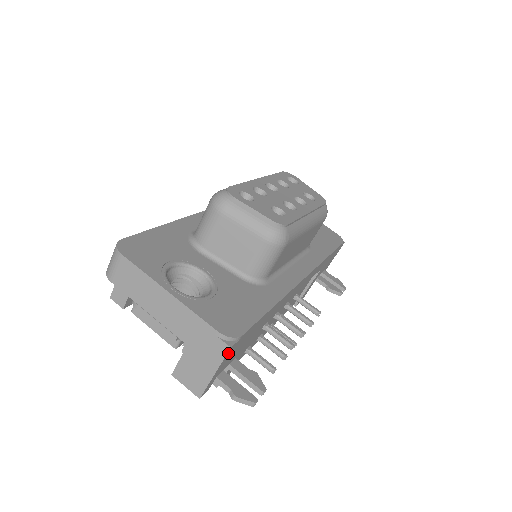
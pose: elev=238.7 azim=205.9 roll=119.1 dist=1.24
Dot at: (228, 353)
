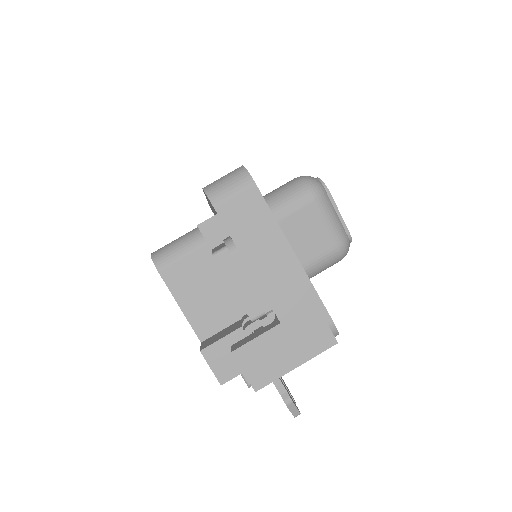
Dot at: (324, 348)
